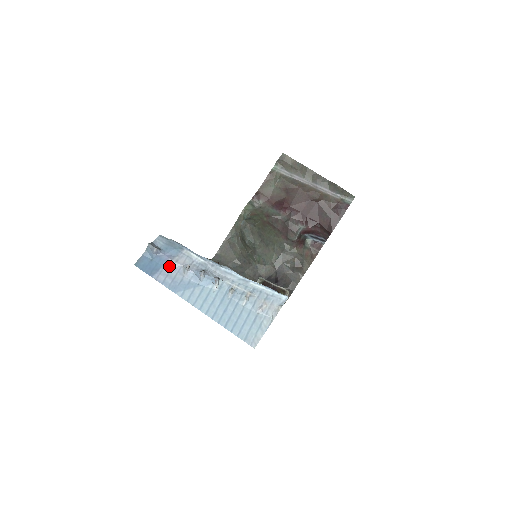
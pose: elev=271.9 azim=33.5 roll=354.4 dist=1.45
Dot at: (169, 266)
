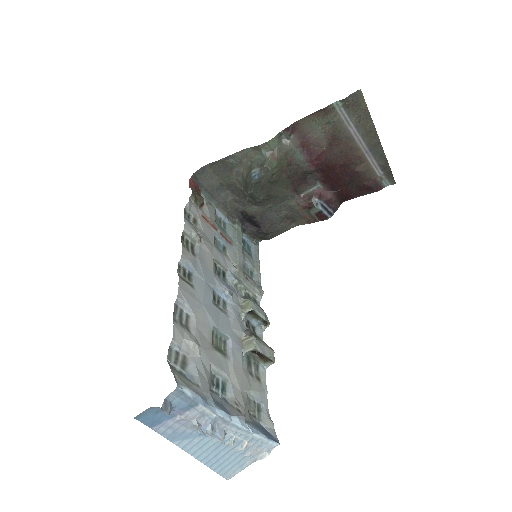
Dot at: (175, 420)
